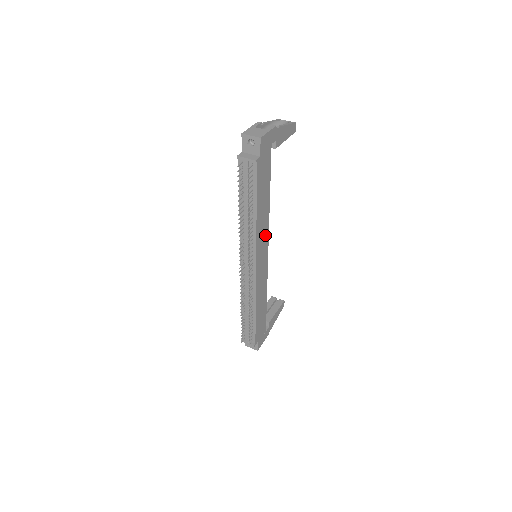
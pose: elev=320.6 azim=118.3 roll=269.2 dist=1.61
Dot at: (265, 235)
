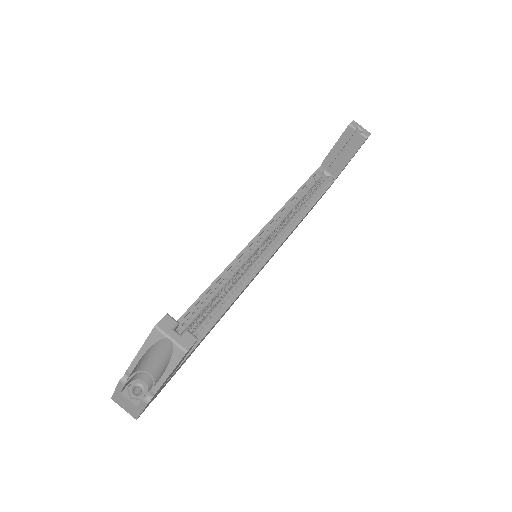
Dot at: (247, 285)
